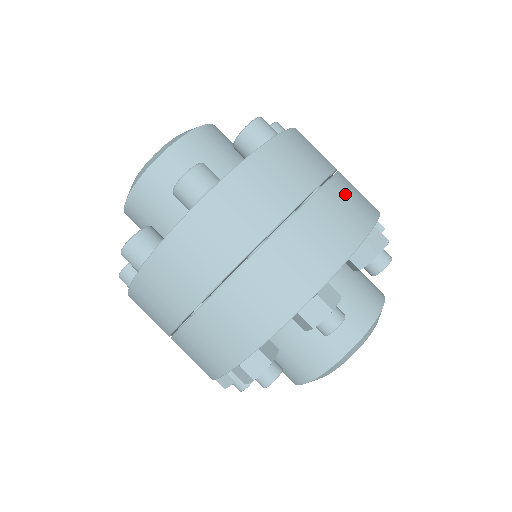
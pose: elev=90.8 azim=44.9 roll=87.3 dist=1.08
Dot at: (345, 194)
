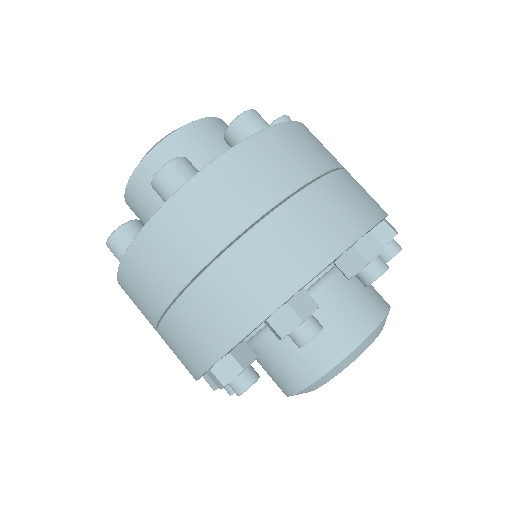
Dot at: occluded
